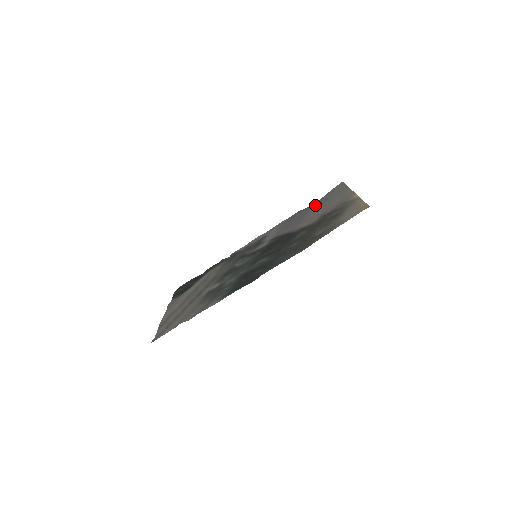
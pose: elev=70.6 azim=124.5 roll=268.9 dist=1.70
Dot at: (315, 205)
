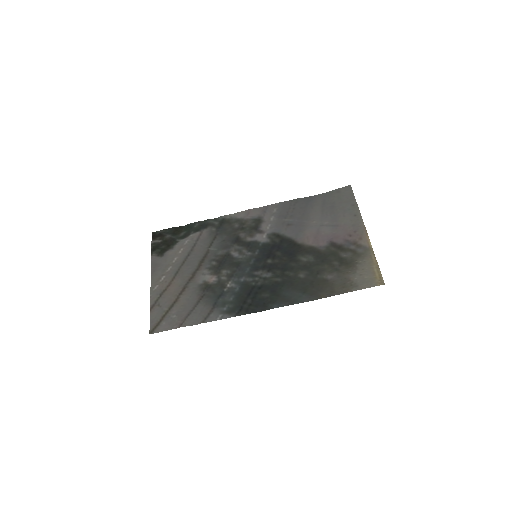
Dot at: (319, 204)
